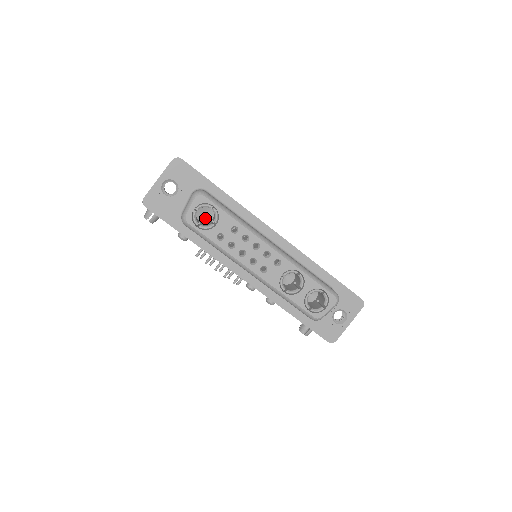
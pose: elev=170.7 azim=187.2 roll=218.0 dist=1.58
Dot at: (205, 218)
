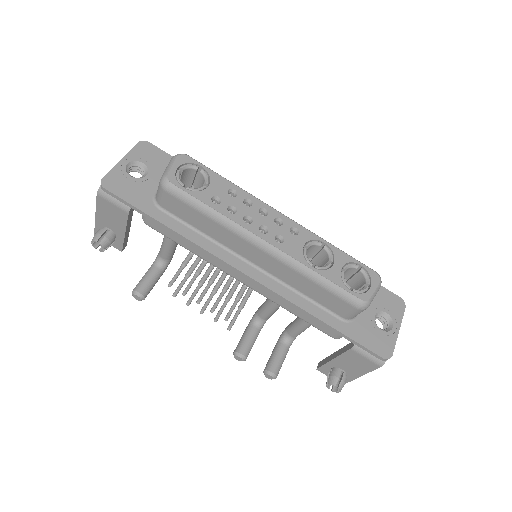
Dot at: occluded
